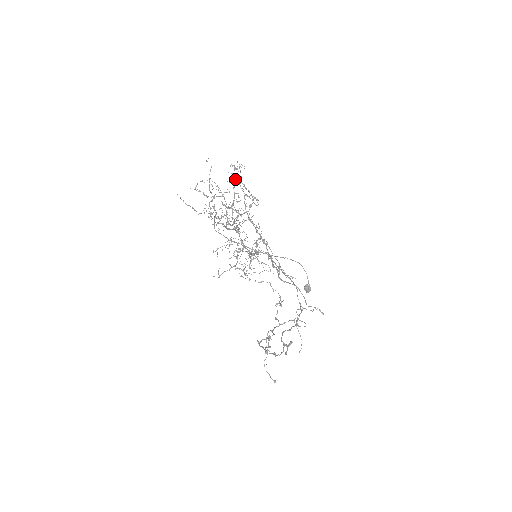
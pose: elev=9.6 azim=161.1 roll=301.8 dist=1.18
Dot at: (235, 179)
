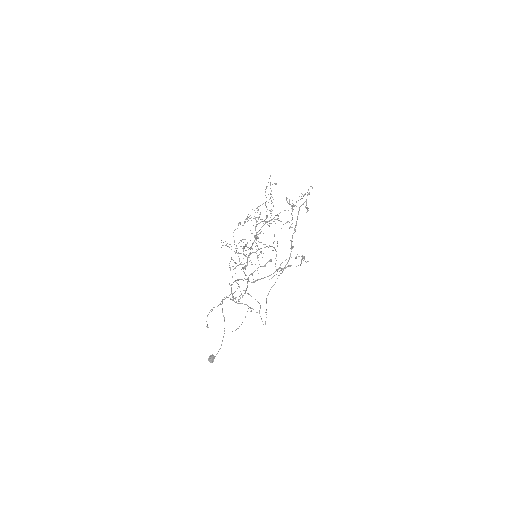
Dot at: (312, 187)
